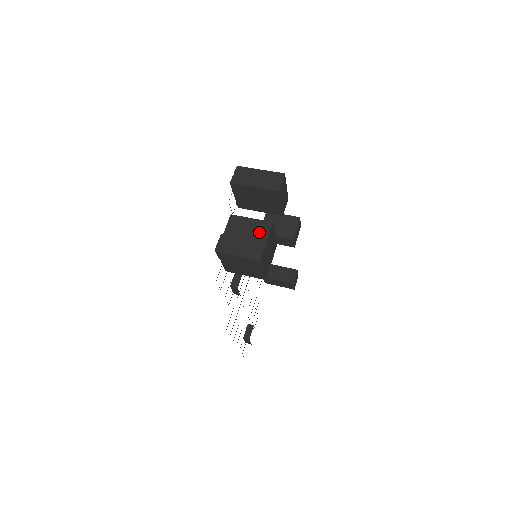
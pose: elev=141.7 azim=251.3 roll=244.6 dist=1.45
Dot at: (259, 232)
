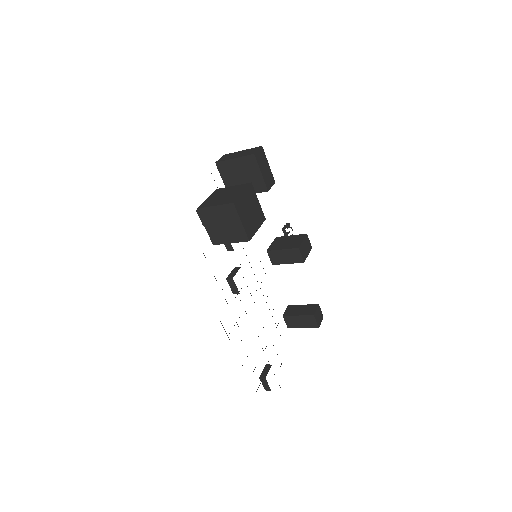
Dot at: (237, 190)
